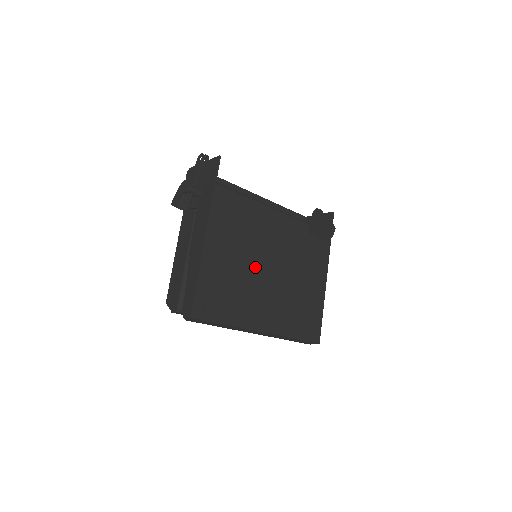
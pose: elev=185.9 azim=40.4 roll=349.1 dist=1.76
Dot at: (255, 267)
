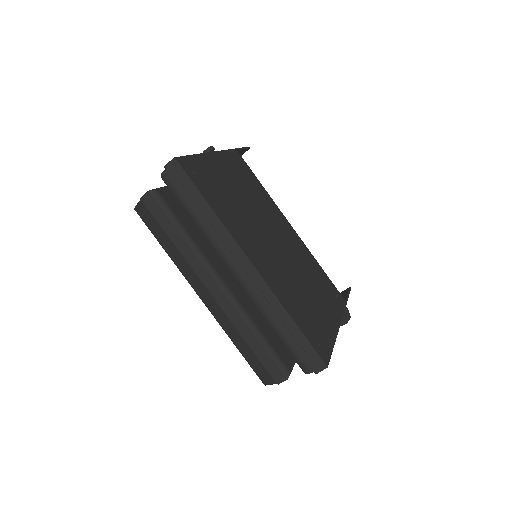
Dot at: (260, 219)
